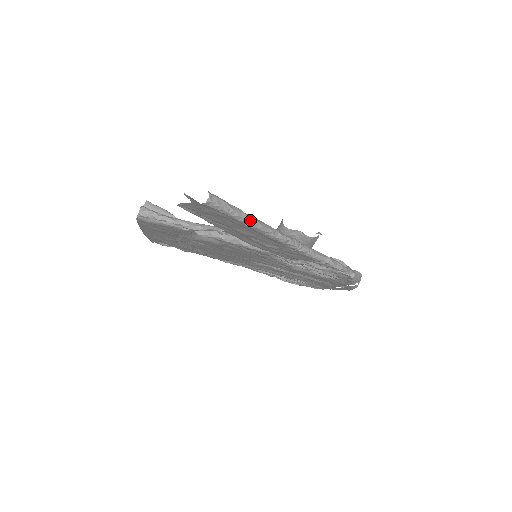
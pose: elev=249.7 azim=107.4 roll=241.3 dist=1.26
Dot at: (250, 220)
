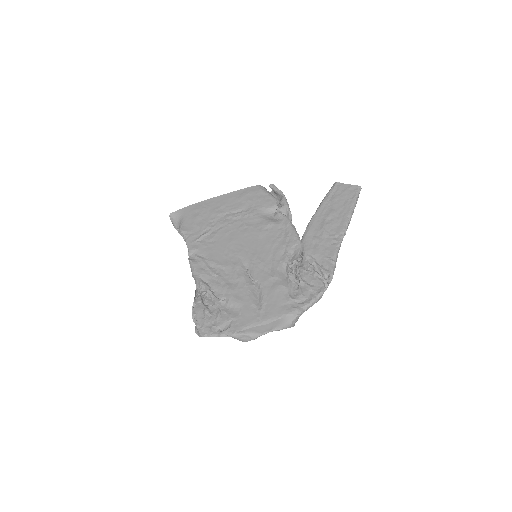
Dot at: occluded
